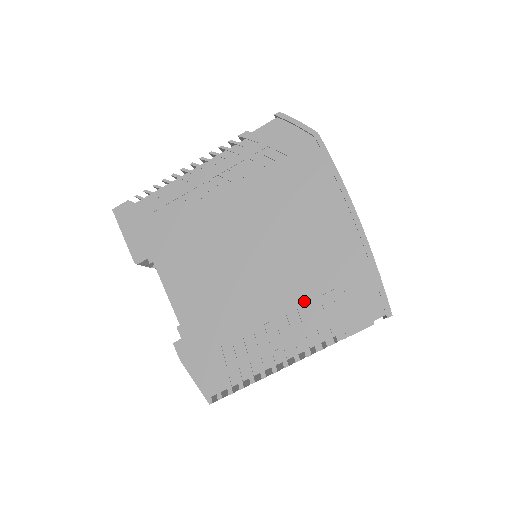
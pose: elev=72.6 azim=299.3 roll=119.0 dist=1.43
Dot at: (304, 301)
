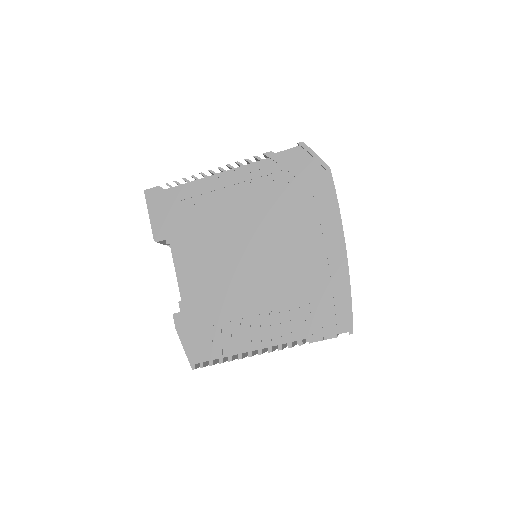
Dot at: (286, 305)
